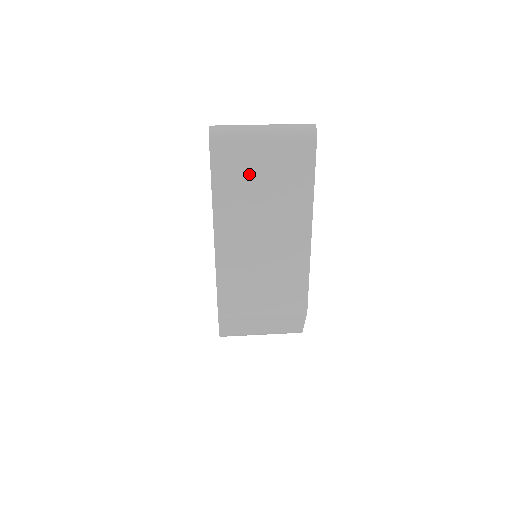
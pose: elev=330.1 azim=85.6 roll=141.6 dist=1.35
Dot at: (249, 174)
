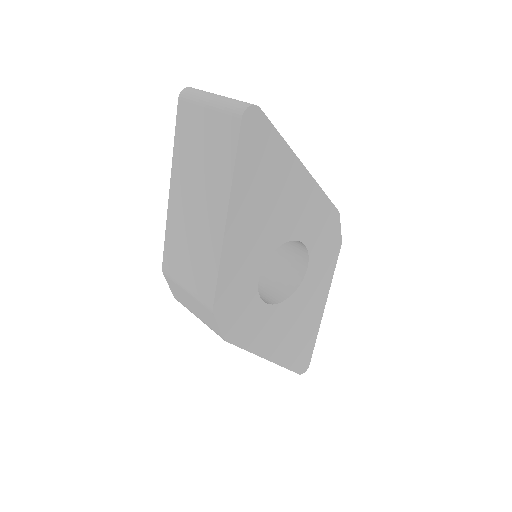
Dot at: (195, 138)
